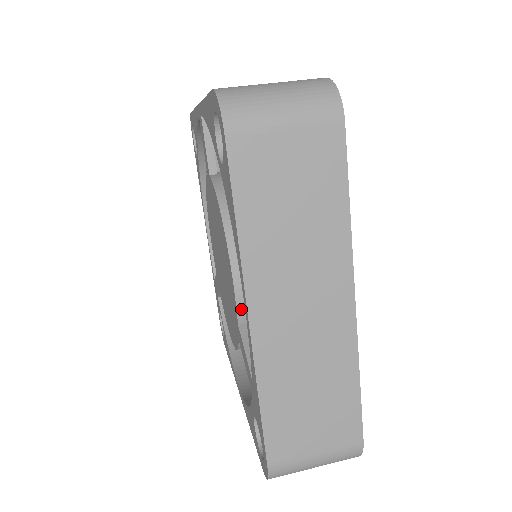
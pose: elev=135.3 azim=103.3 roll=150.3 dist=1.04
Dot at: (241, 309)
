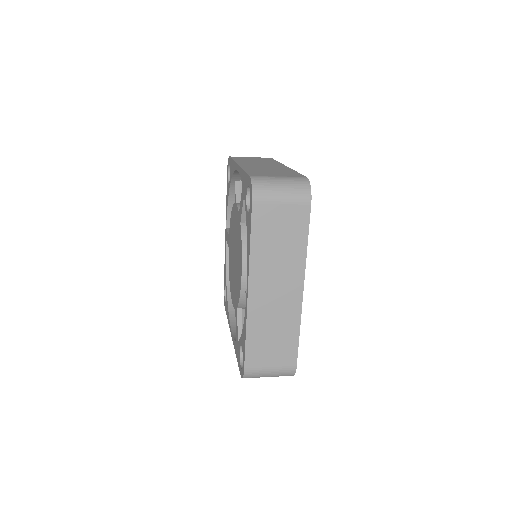
Dot at: occluded
